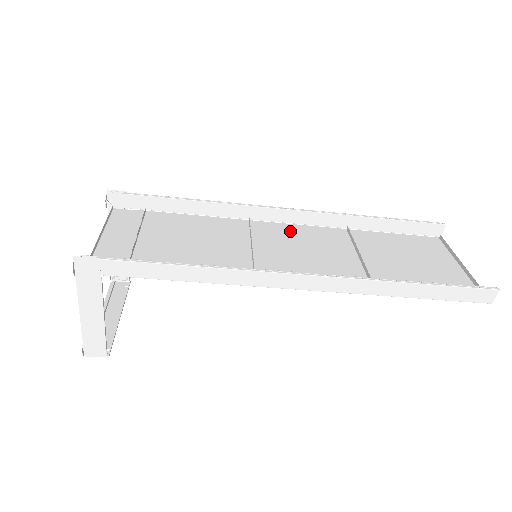
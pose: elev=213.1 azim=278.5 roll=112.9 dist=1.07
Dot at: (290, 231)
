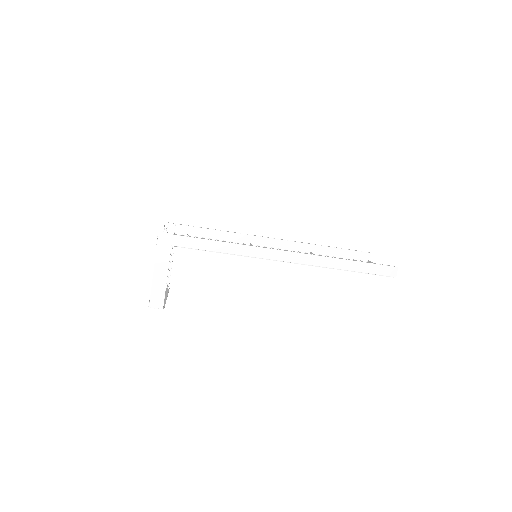
Dot at: occluded
